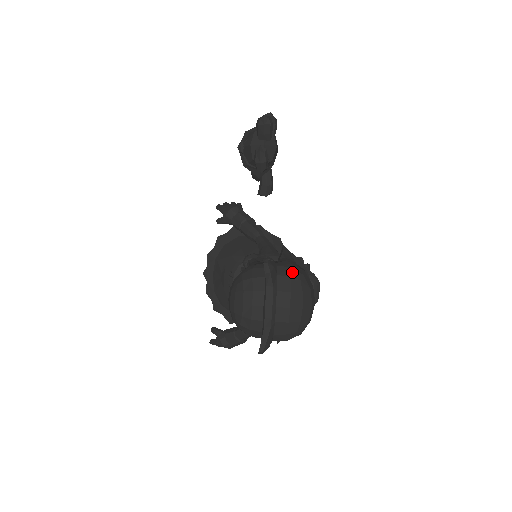
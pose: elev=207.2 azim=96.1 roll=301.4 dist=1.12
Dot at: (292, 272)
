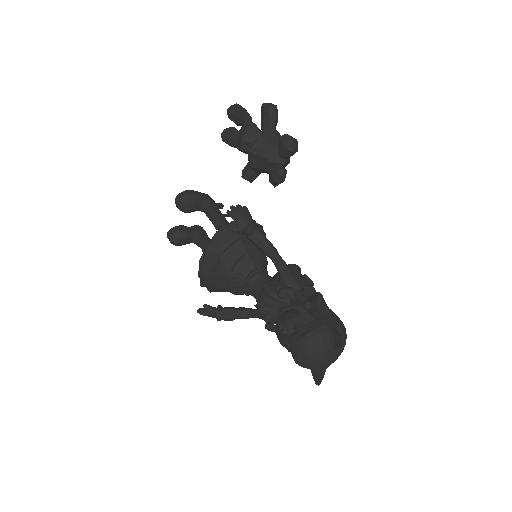
Dot at: (343, 332)
